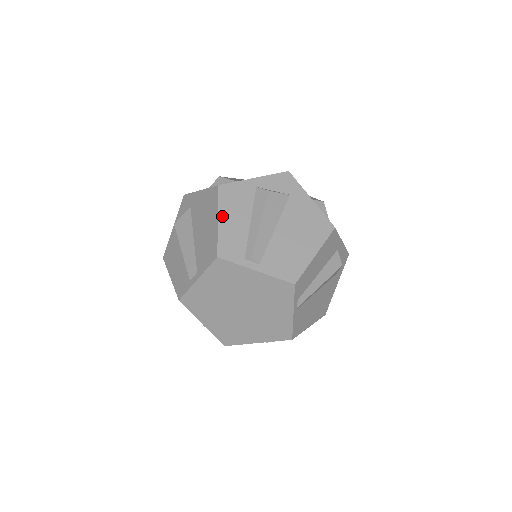
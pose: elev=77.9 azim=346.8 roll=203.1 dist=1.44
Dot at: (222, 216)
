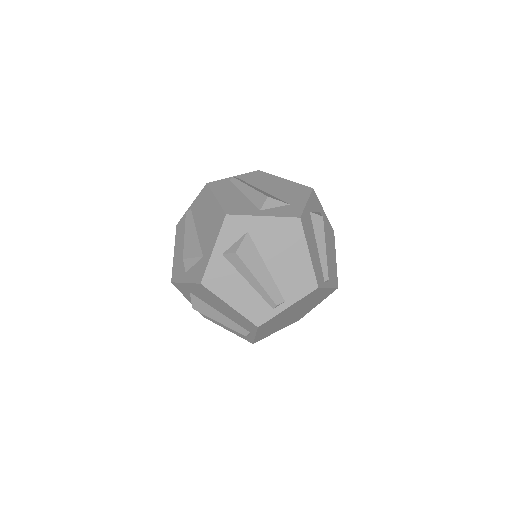
Dot at: (229, 300)
